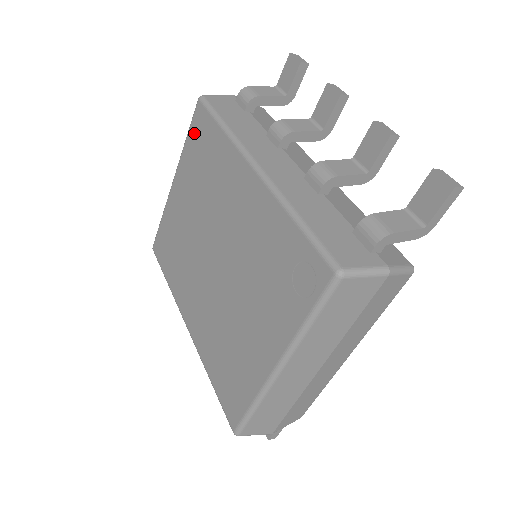
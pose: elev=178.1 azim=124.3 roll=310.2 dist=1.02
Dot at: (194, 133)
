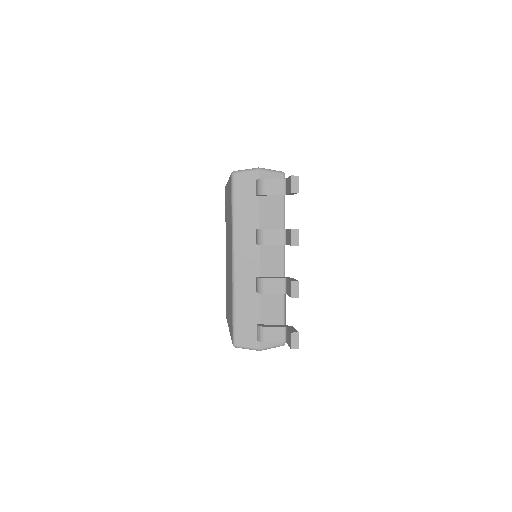
Dot at: occluded
